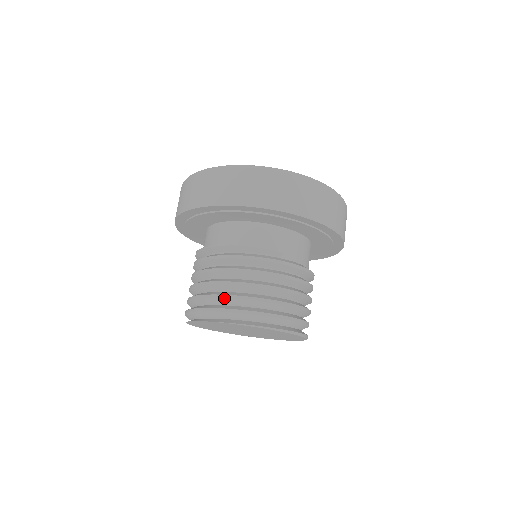
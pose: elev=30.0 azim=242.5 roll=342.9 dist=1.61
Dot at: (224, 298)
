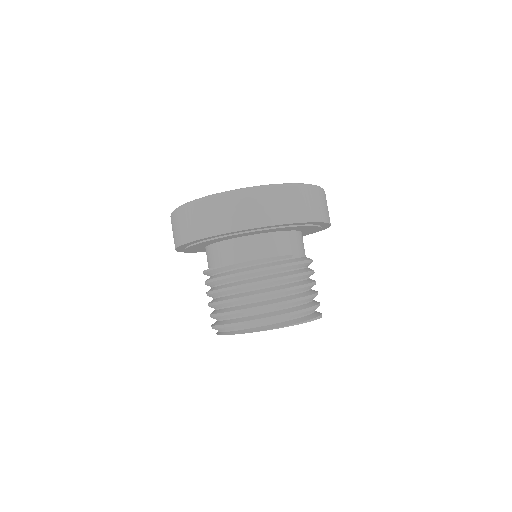
Dot at: (259, 309)
